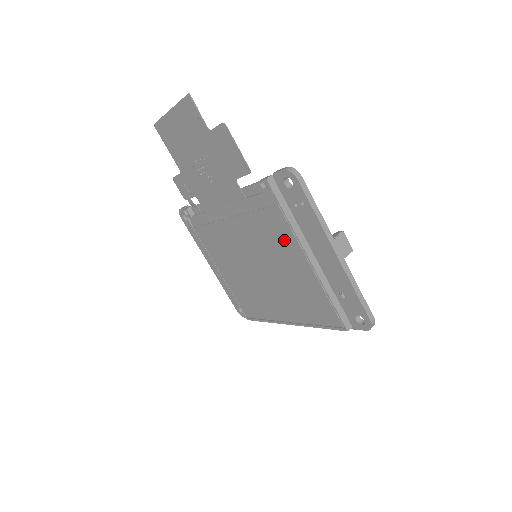
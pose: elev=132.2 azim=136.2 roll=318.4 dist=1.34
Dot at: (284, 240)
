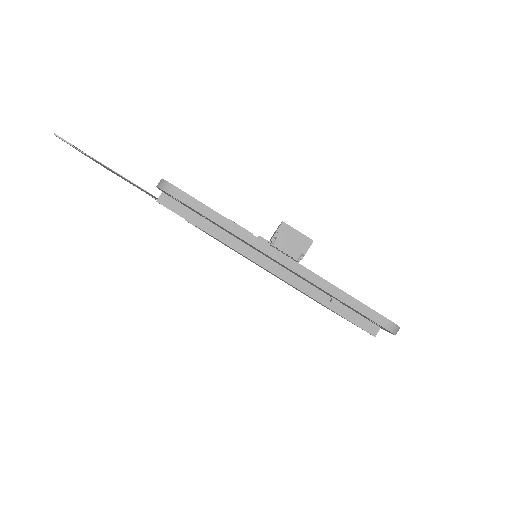
Dot at: occluded
